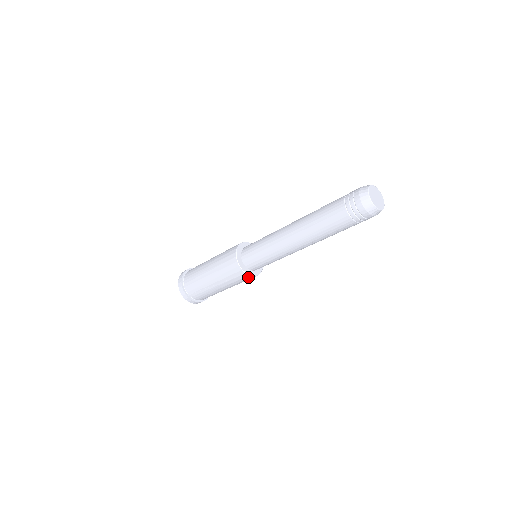
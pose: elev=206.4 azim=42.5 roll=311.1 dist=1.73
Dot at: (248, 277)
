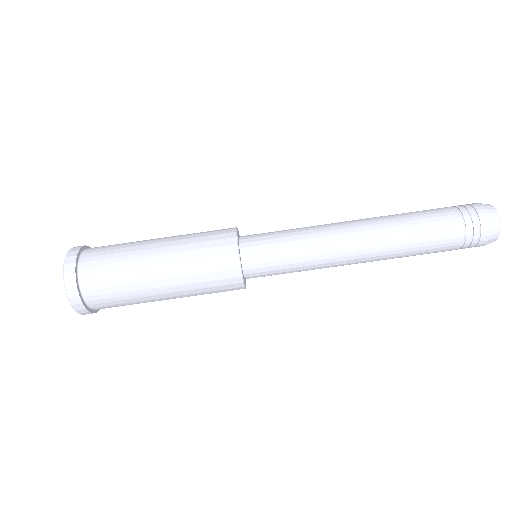
Dot at: (236, 286)
